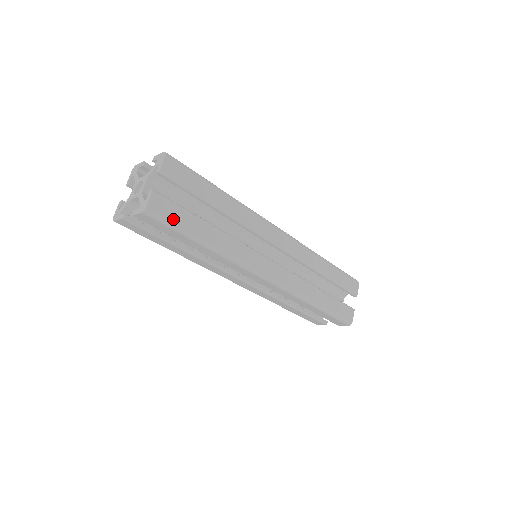
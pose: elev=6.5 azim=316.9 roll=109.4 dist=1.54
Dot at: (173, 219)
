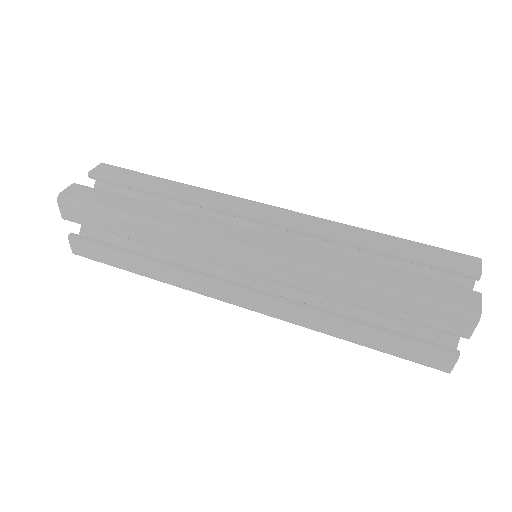
Dot at: (91, 200)
